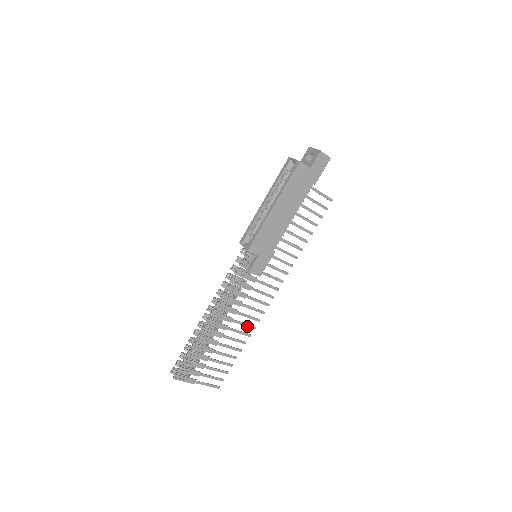
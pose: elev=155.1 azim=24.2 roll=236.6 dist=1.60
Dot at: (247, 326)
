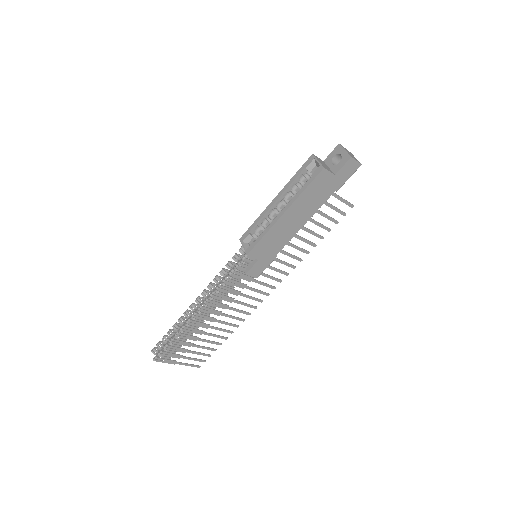
Dot at: (236, 319)
